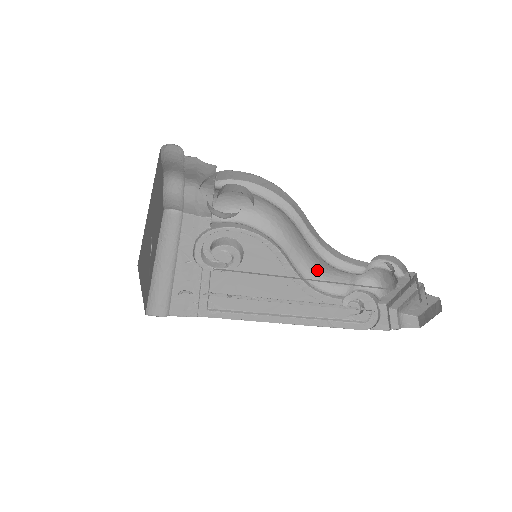
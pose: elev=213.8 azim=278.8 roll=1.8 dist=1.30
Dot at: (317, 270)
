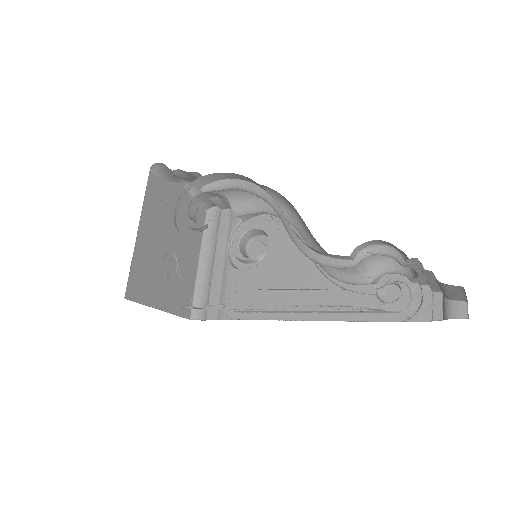
Dot at: occluded
